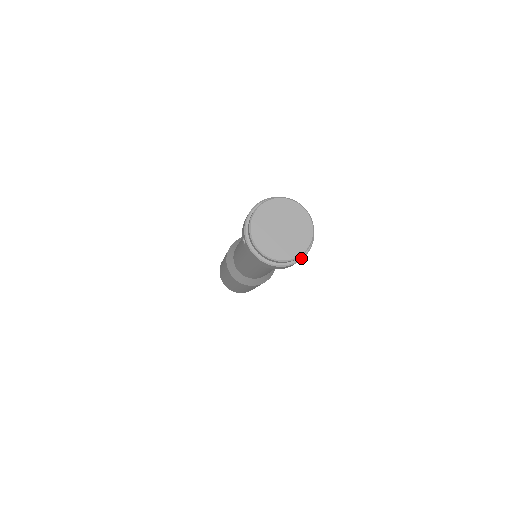
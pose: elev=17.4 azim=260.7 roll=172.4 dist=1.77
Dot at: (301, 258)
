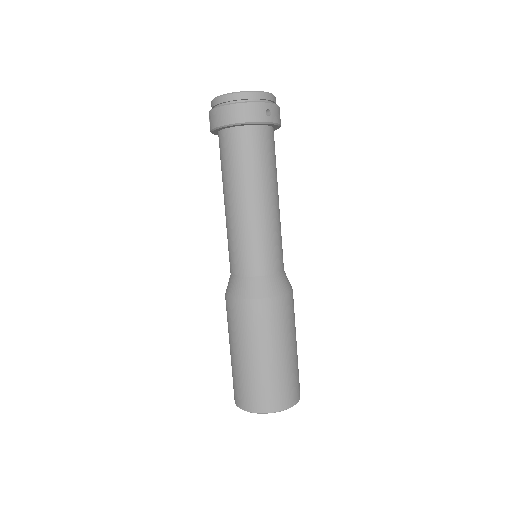
Dot at: (263, 102)
